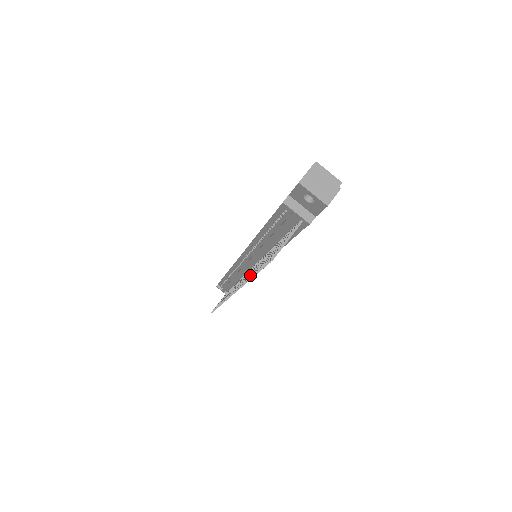
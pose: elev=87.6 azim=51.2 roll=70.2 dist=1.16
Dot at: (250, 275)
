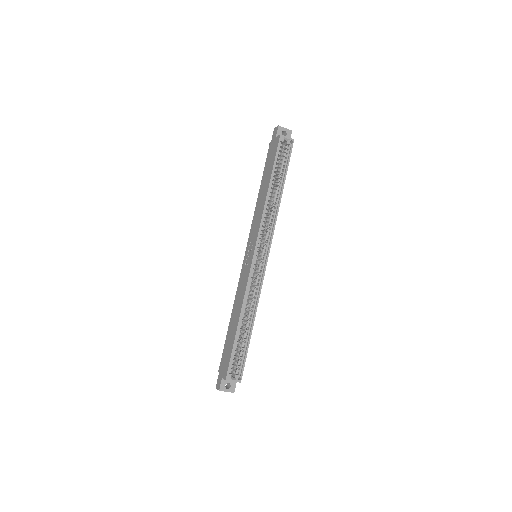
Dot at: occluded
